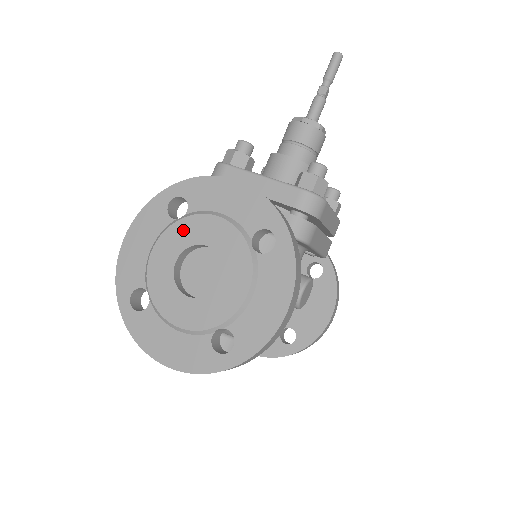
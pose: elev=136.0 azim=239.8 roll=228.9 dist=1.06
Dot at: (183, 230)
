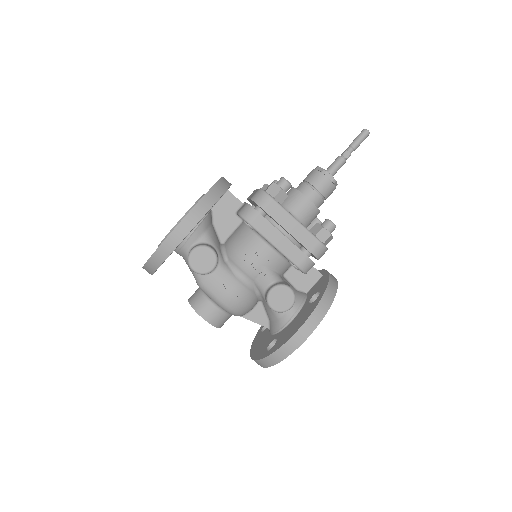
Dot at: occluded
